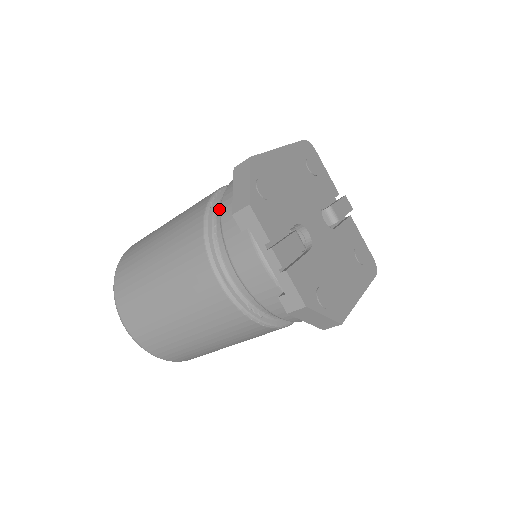
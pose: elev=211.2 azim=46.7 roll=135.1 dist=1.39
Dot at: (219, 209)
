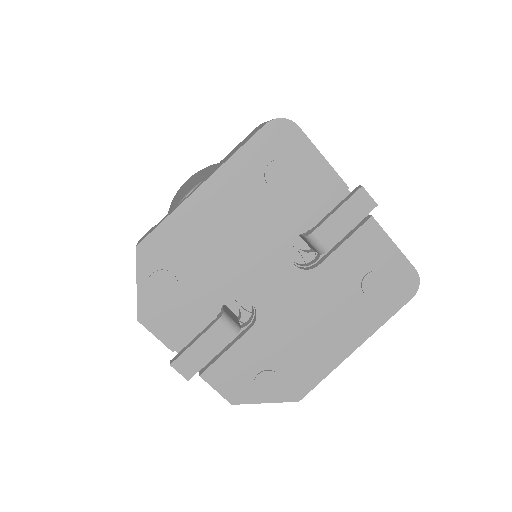
Dot at: occluded
